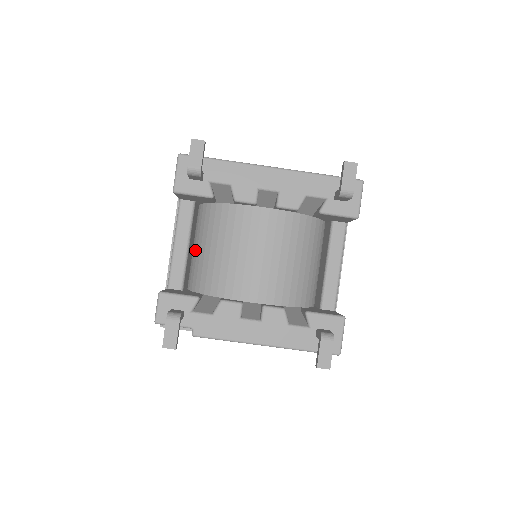
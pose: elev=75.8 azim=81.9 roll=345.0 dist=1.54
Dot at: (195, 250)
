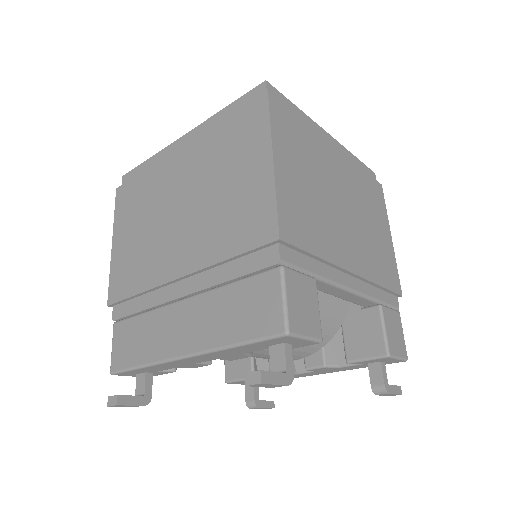
Dot at: occluded
